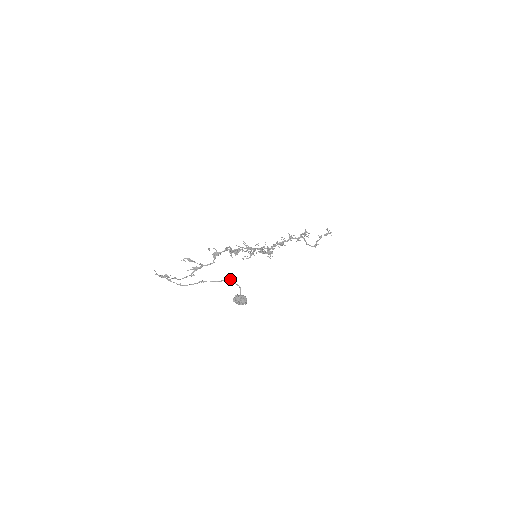
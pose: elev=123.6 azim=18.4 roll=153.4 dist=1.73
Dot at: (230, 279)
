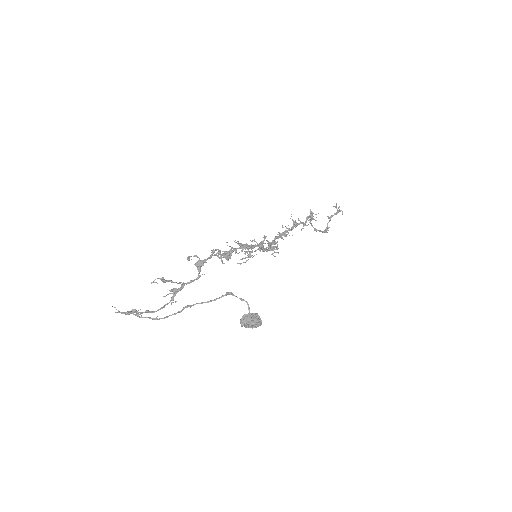
Dot at: (229, 293)
